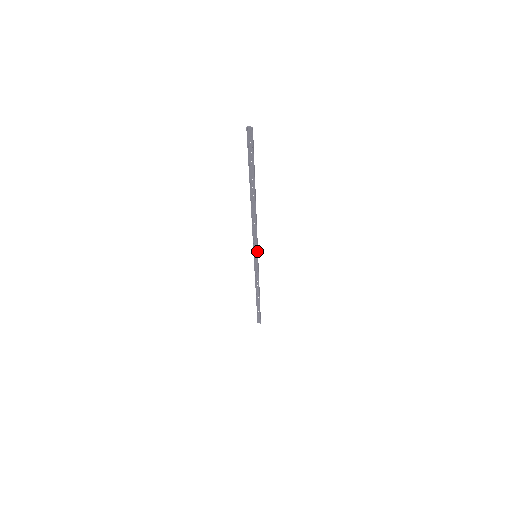
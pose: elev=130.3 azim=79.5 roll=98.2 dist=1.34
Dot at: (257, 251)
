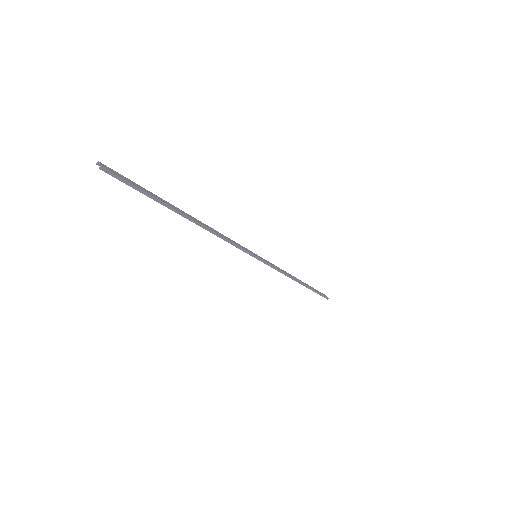
Dot at: (249, 254)
